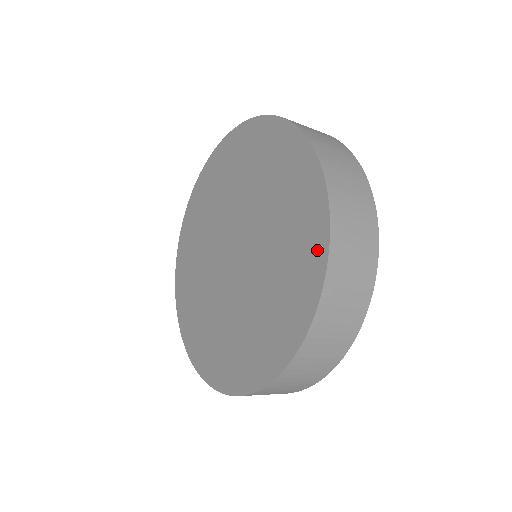
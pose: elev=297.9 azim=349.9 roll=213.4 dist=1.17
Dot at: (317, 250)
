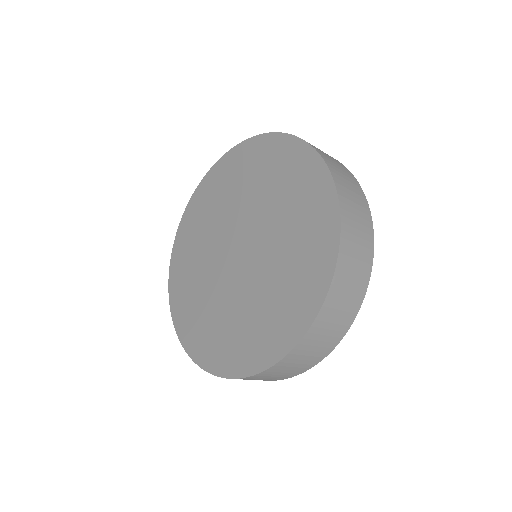
Dot at: (260, 358)
